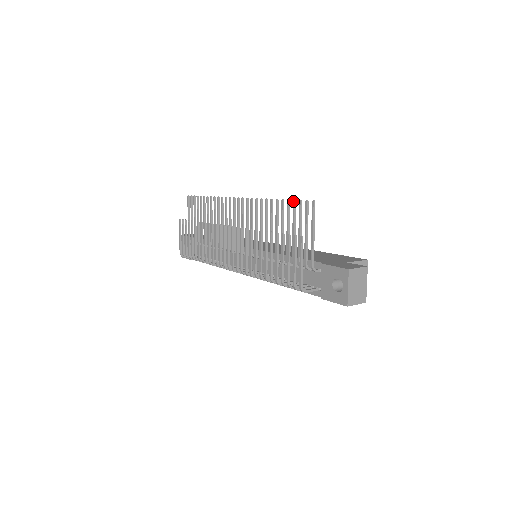
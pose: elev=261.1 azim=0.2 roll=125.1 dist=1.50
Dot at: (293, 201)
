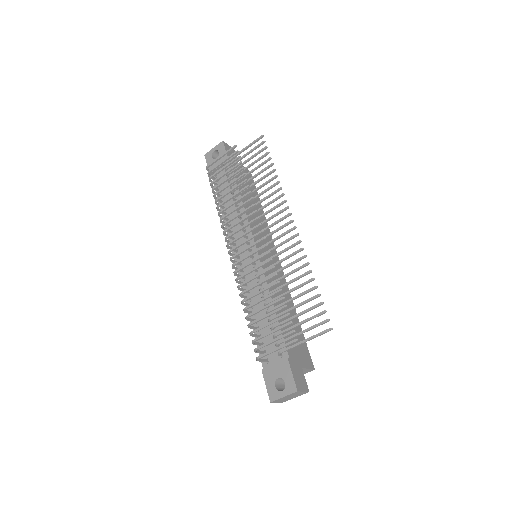
Dot at: (321, 303)
